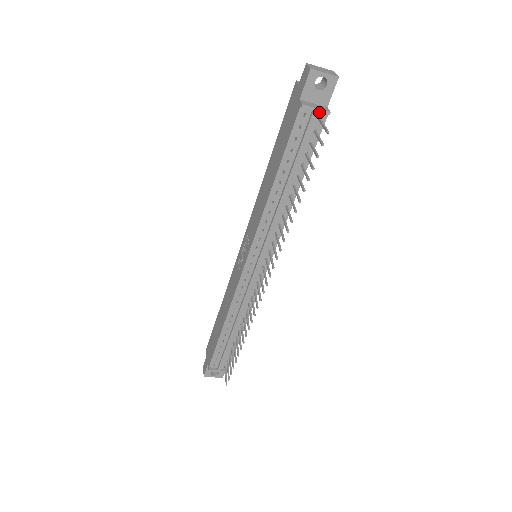
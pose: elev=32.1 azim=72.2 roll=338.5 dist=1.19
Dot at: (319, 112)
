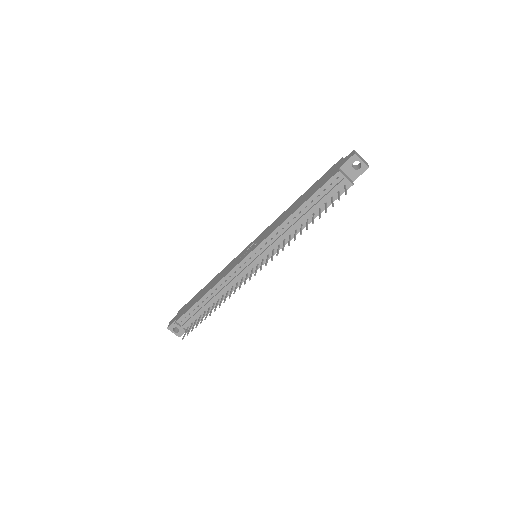
Dot at: (347, 181)
